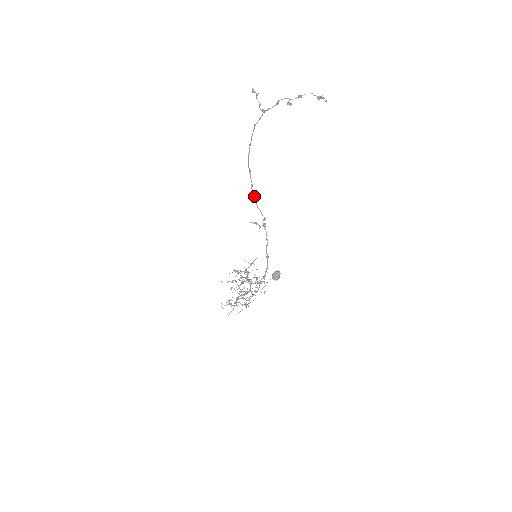
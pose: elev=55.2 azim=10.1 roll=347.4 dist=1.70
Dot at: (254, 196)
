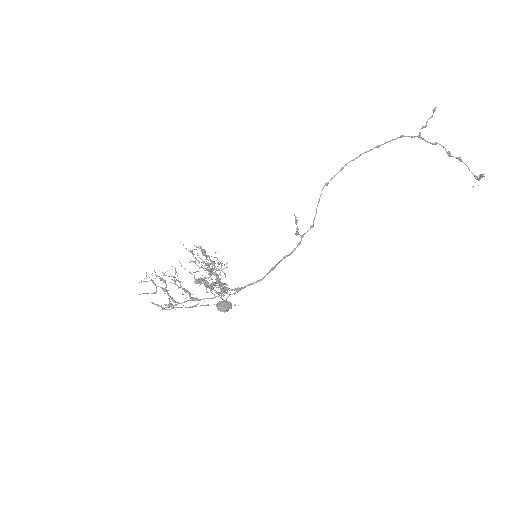
Dot at: occluded
